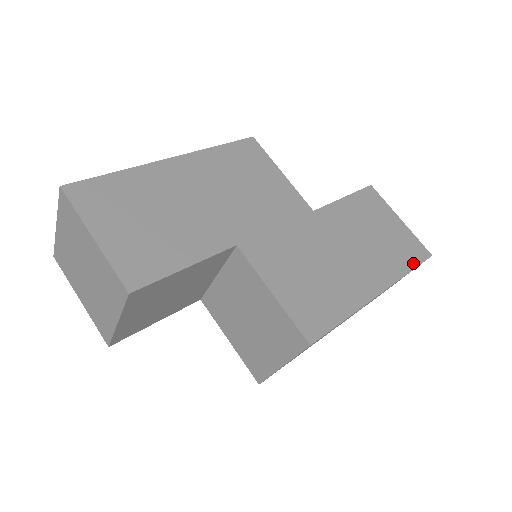
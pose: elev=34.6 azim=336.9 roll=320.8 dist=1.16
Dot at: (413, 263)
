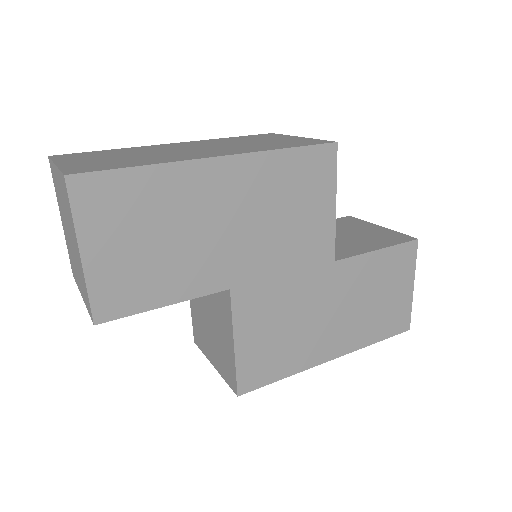
Dot at: (386, 335)
